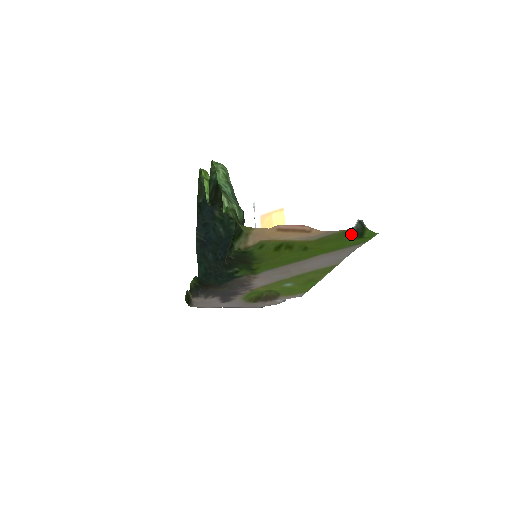
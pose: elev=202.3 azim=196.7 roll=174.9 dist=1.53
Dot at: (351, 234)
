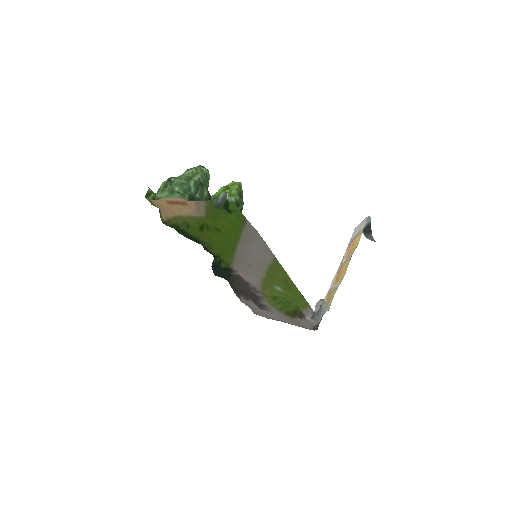
Dot at: (218, 206)
